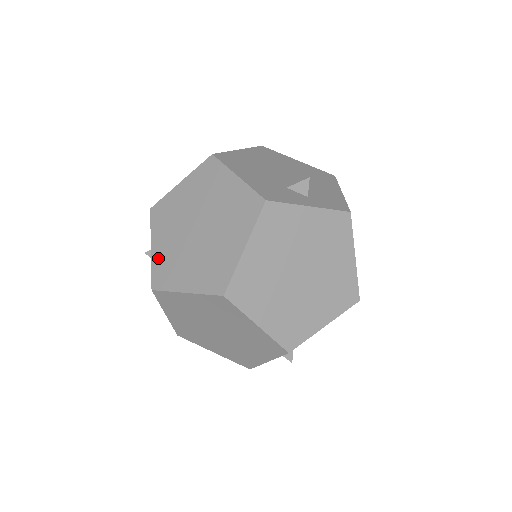
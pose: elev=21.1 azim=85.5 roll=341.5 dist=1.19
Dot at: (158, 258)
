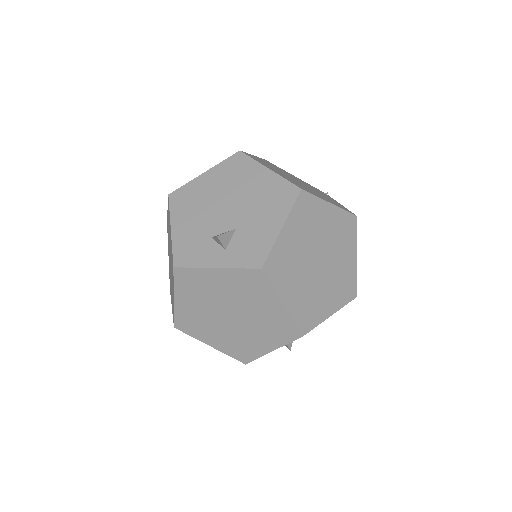
Dot at: occluded
